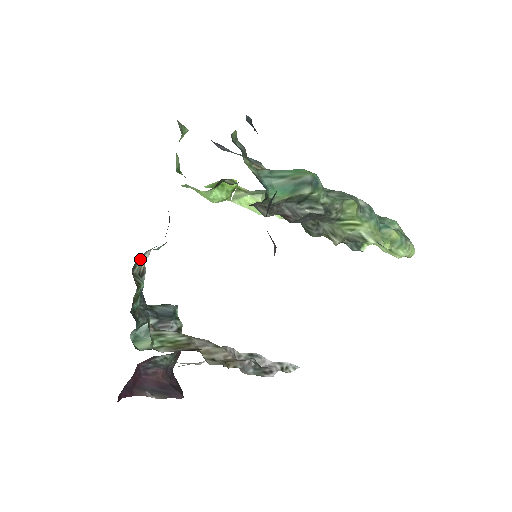
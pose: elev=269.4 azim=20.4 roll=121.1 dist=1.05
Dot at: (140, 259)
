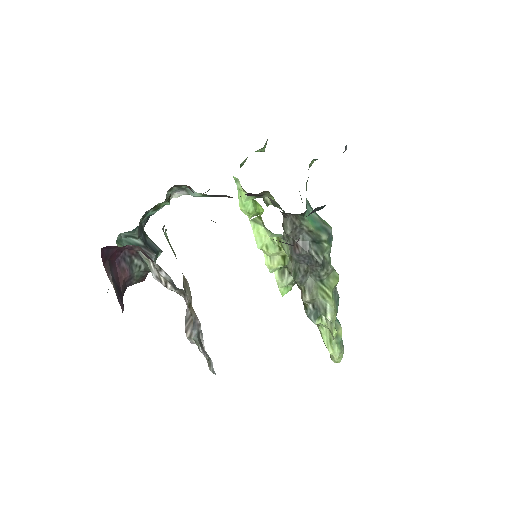
Dot at: (178, 189)
